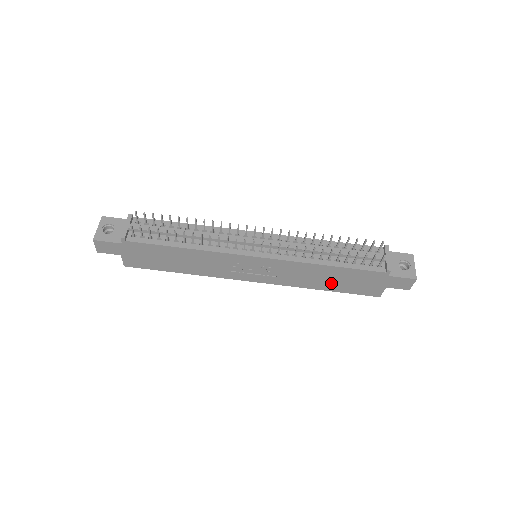
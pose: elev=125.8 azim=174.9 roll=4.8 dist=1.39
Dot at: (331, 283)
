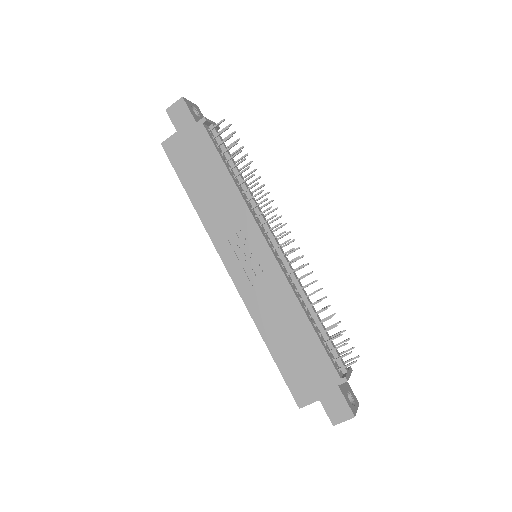
Dot at: (284, 343)
